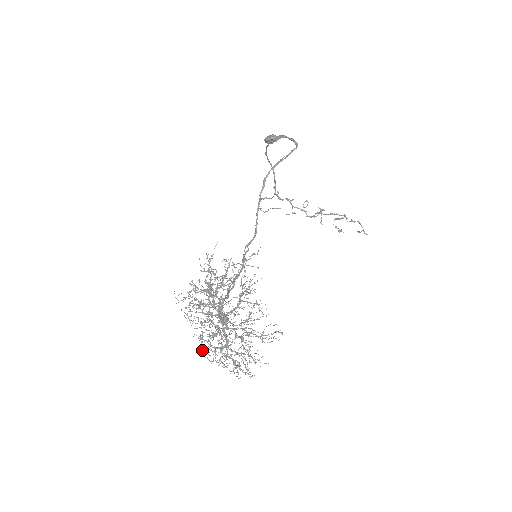
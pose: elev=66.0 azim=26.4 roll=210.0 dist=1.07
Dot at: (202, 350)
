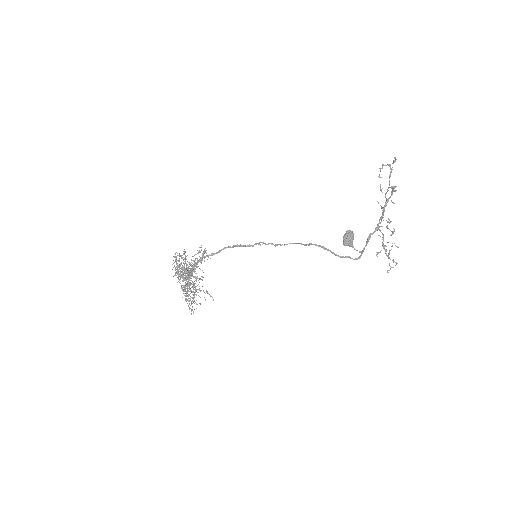
Dot at: occluded
